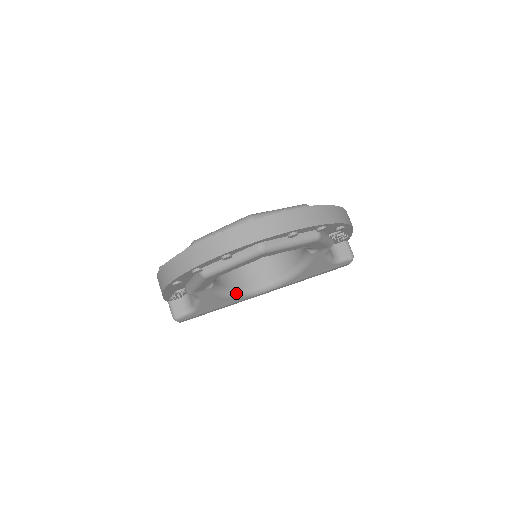
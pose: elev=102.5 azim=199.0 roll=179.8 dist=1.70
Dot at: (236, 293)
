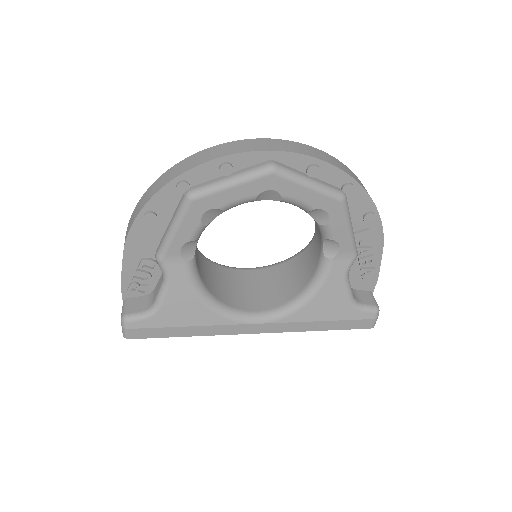
Dot at: (217, 304)
